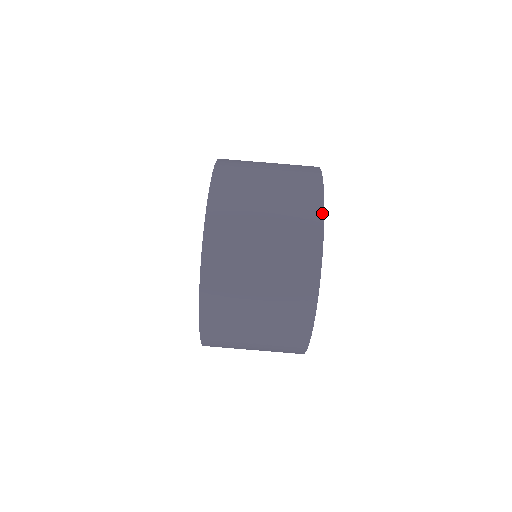
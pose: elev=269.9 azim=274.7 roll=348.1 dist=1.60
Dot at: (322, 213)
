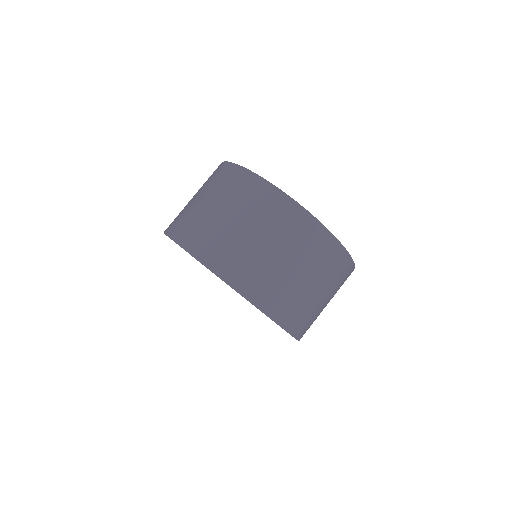
Dot at: (270, 185)
